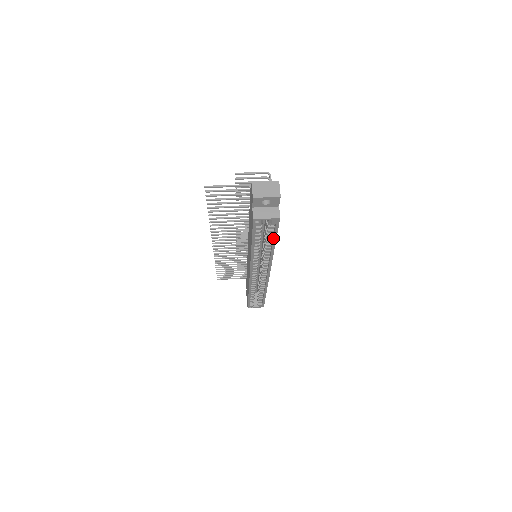
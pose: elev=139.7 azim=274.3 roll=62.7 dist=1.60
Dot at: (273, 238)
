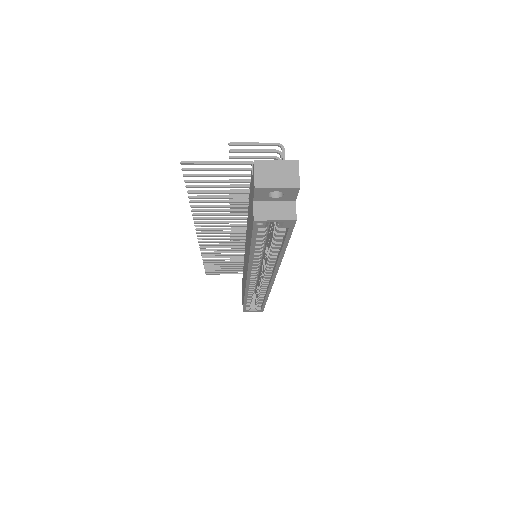
Dot at: (282, 244)
